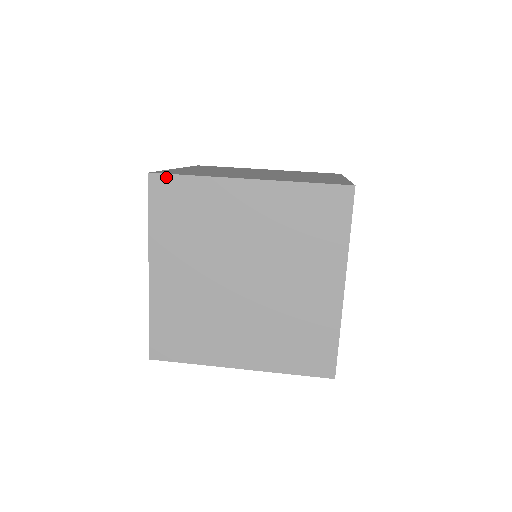
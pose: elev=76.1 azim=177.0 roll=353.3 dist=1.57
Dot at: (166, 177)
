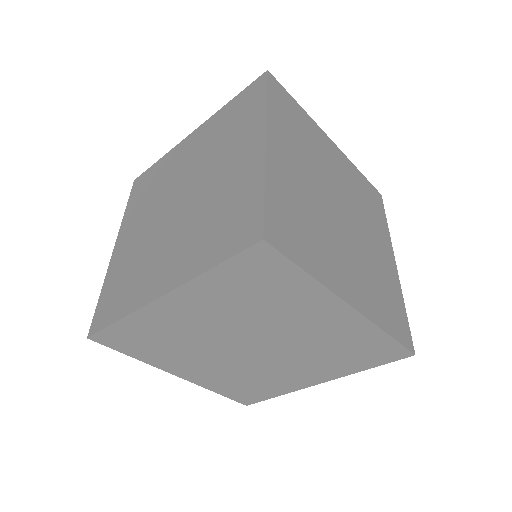
Dot at: (143, 174)
